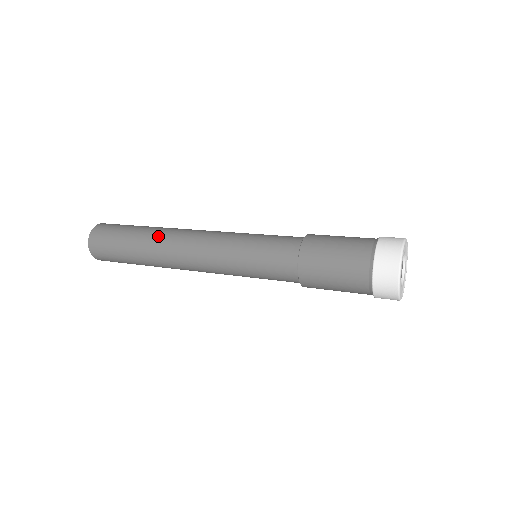
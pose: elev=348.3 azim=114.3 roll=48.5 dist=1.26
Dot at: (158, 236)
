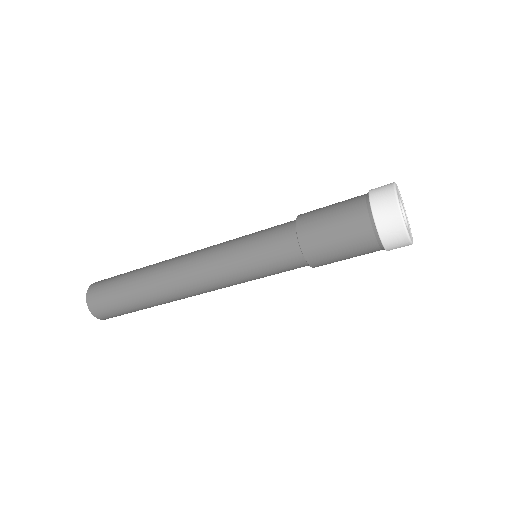
Dot at: (156, 265)
